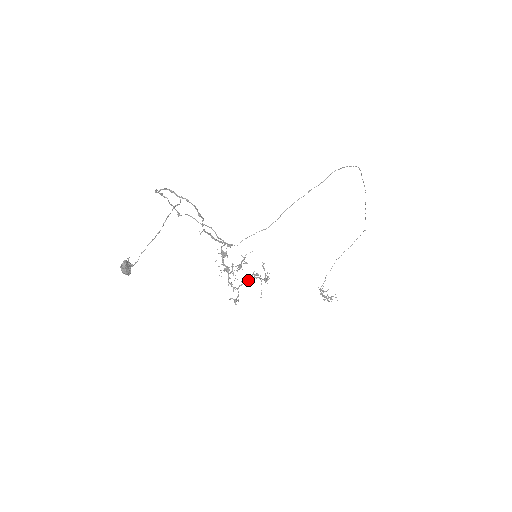
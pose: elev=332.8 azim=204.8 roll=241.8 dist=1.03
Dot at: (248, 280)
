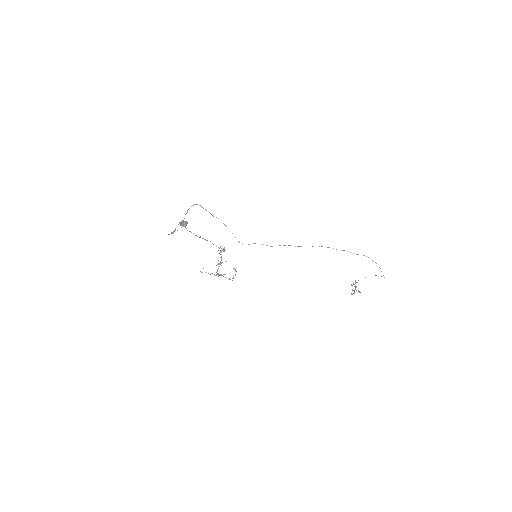
Dot at: occluded
